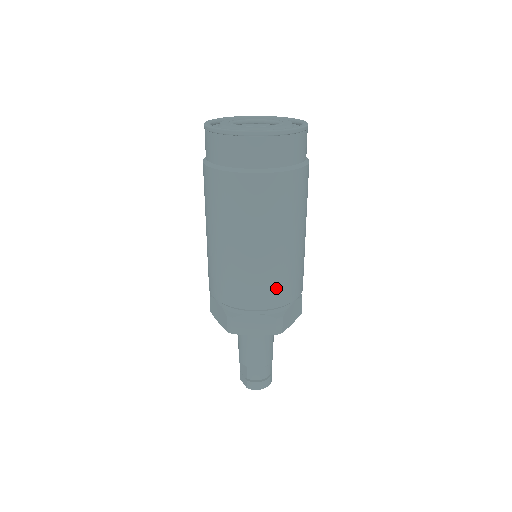
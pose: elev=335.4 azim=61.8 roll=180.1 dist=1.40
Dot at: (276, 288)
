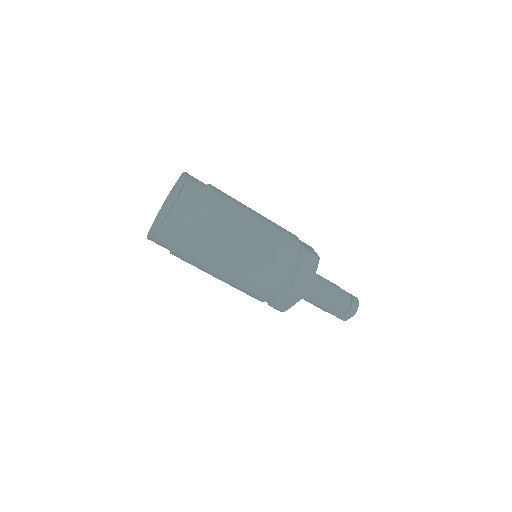
Dot at: (285, 242)
